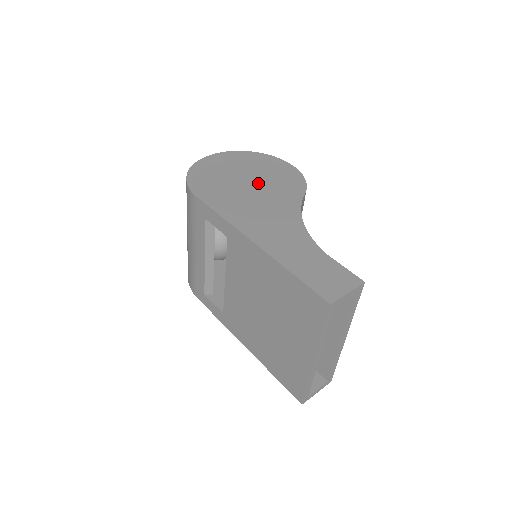
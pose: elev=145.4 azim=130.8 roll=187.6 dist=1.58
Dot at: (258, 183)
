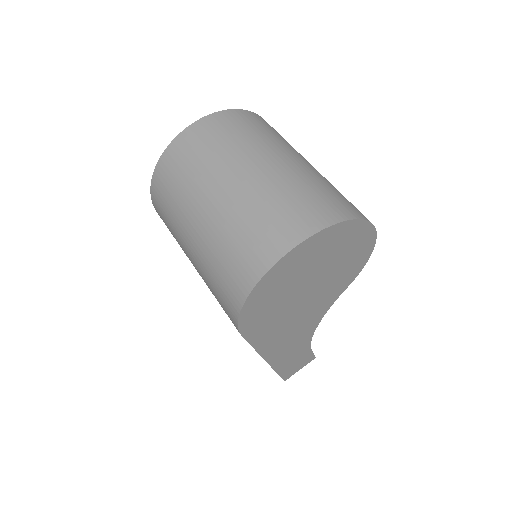
Dot at: (317, 288)
